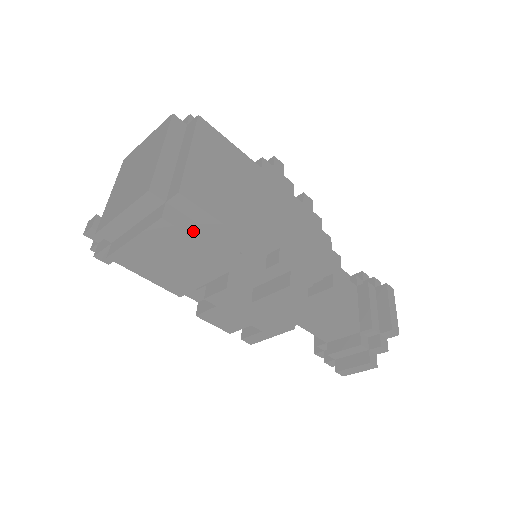
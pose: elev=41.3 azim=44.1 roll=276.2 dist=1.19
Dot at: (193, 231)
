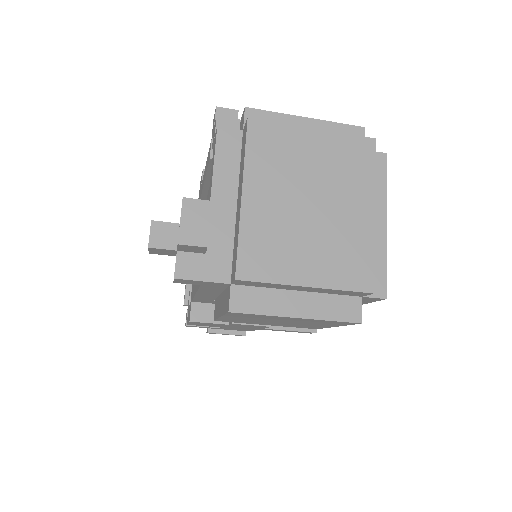
Dot at: occluded
